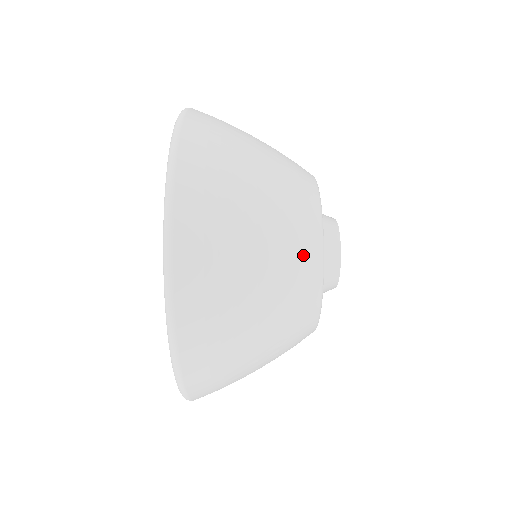
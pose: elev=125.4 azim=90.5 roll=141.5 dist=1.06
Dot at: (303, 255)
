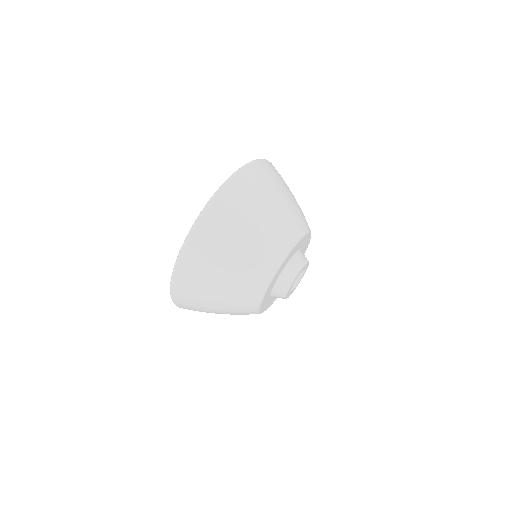
Dot at: (274, 248)
